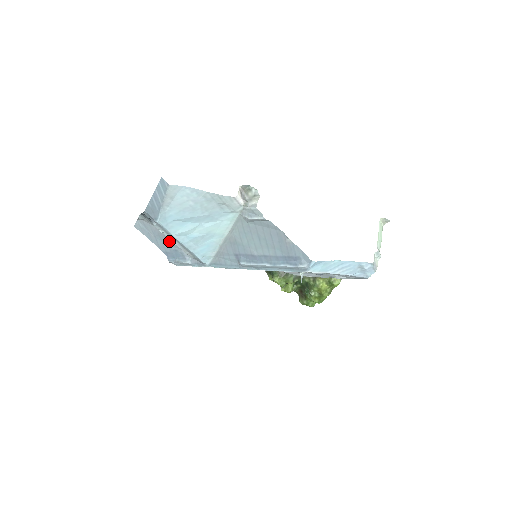
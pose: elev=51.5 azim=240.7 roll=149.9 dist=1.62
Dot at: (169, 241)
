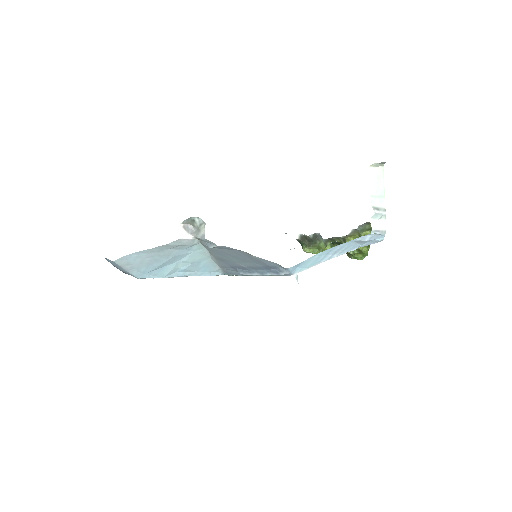
Dot at: occluded
